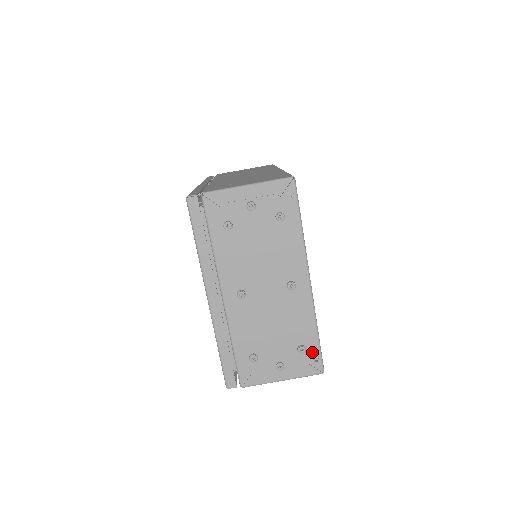
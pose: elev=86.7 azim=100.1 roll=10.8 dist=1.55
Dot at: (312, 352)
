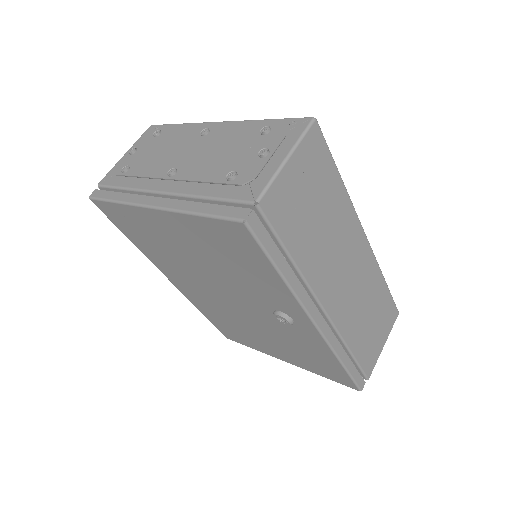
Dot at: occluded
